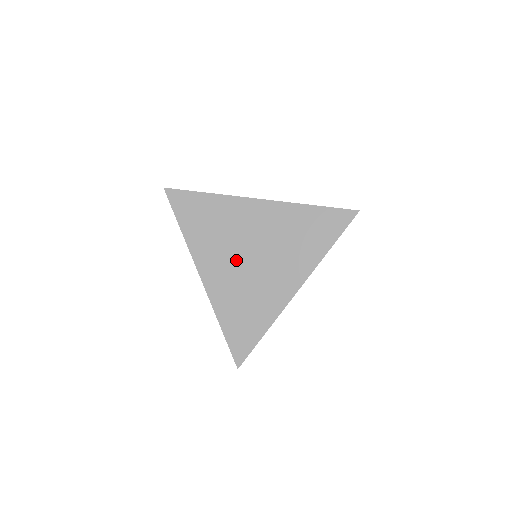
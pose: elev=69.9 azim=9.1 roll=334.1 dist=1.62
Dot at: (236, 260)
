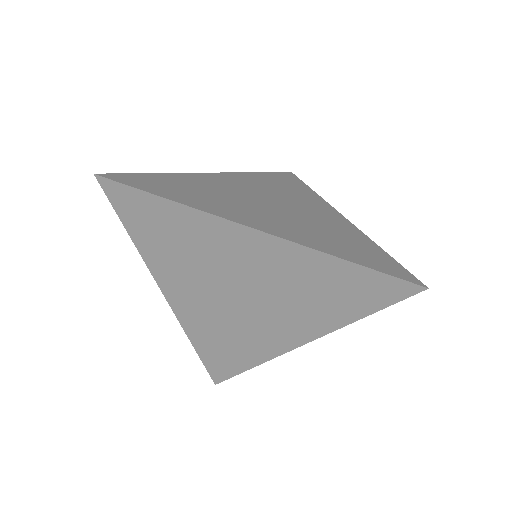
Dot at: (215, 294)
